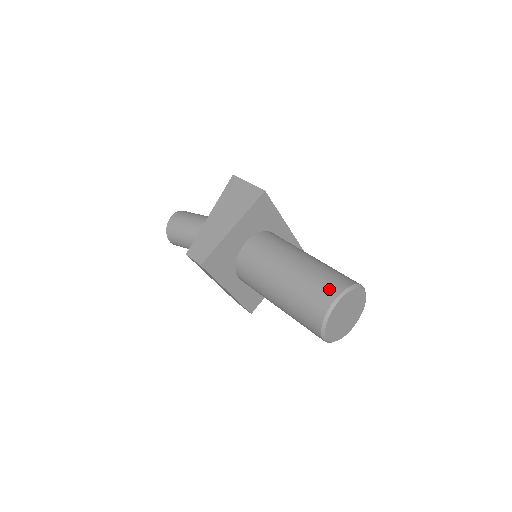
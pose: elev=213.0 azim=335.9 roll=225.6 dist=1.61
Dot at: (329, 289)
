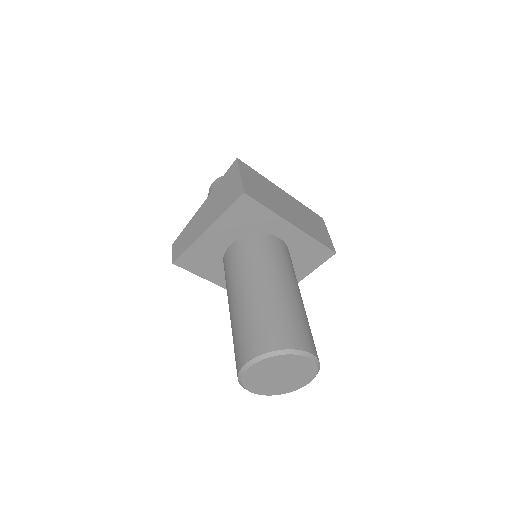
Dot at: (251, 345)
